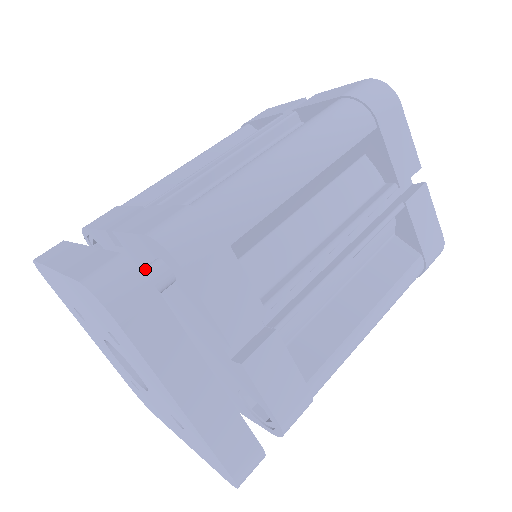
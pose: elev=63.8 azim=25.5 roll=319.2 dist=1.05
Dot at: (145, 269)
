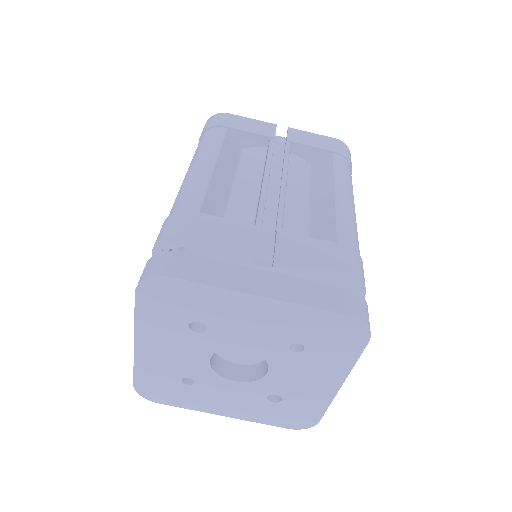
Dot at: occluded
